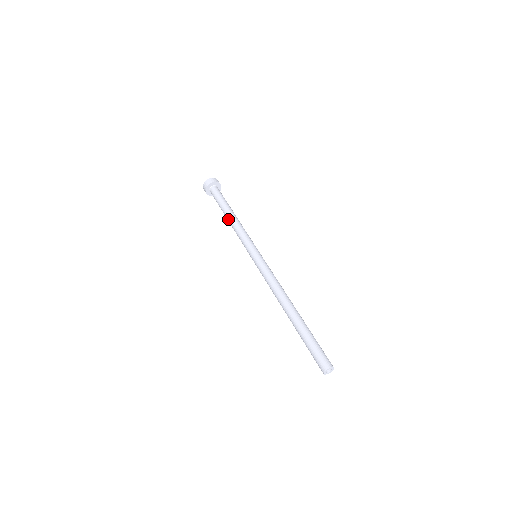
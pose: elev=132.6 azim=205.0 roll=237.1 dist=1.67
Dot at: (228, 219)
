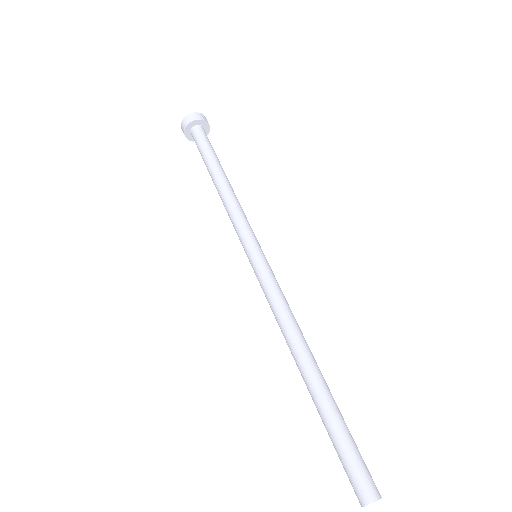
Dot at: (215, 186)
